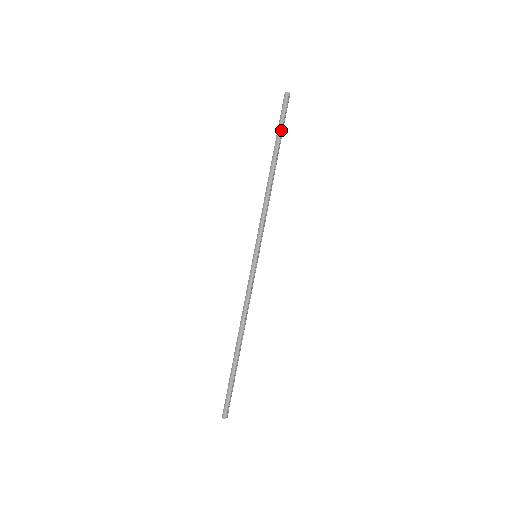
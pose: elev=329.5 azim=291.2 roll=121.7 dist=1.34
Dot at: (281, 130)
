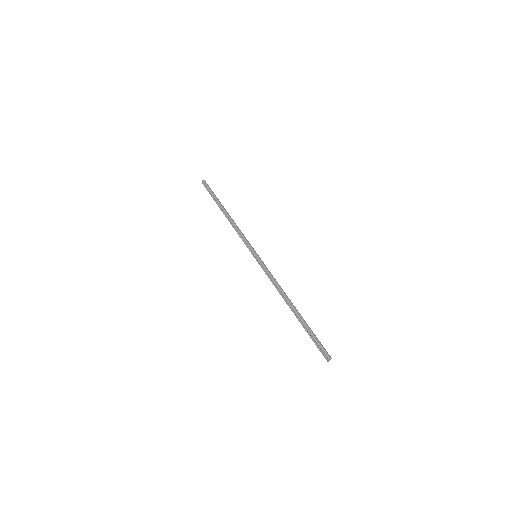
Dot at: (215, 195)
